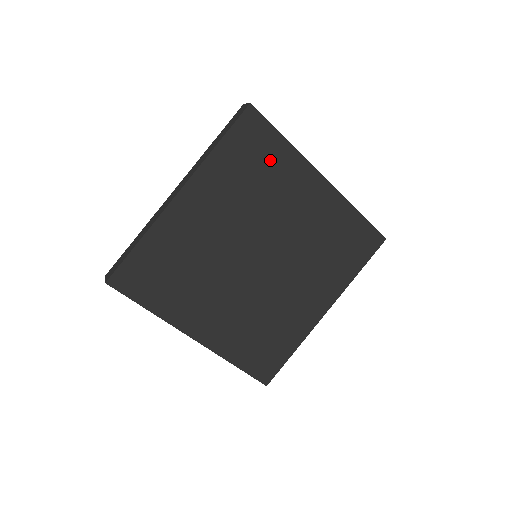
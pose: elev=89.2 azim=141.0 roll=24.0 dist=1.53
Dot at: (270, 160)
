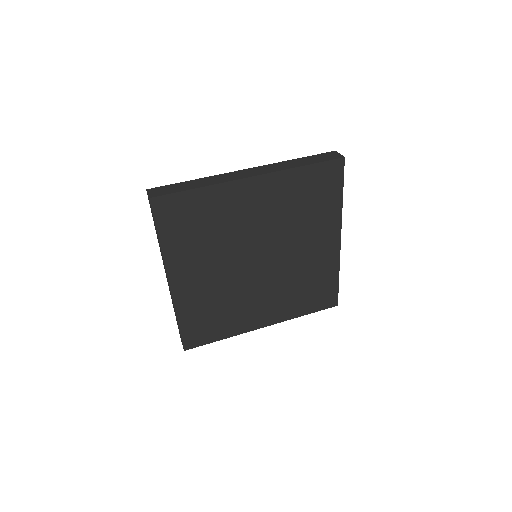
Dot at: (323, 202)
